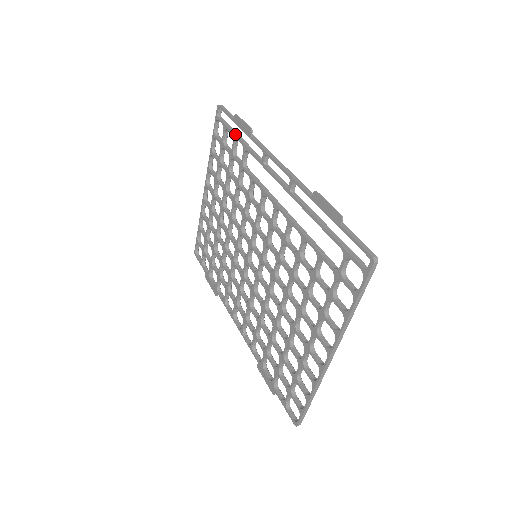
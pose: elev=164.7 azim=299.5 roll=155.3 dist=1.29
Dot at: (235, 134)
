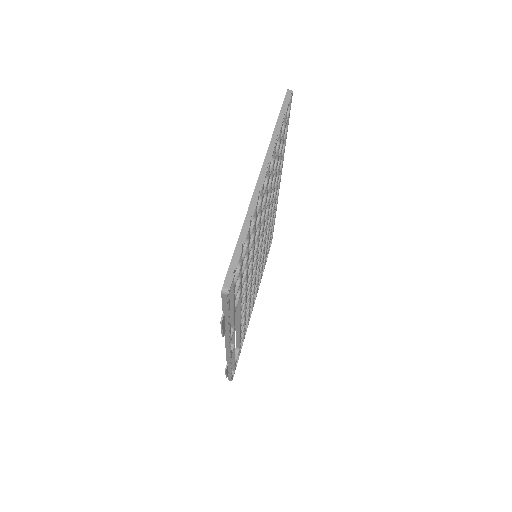
Dot at: occluded
